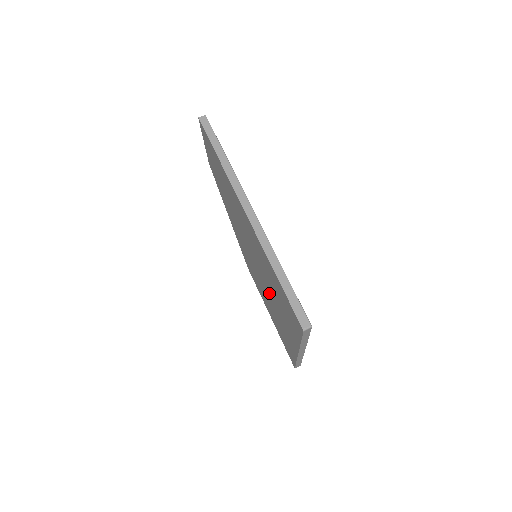
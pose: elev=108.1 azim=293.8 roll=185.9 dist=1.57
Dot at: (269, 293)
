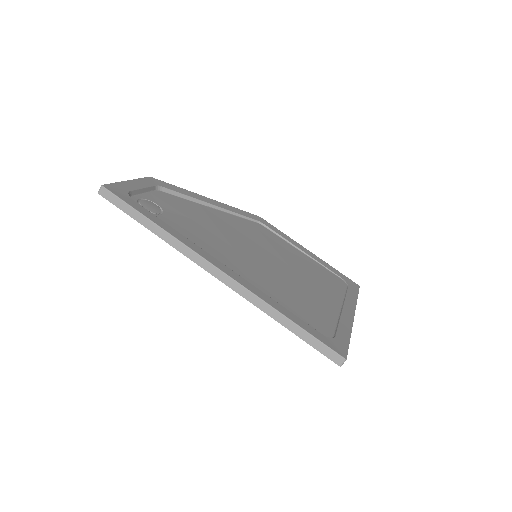
Dot at: occluded
